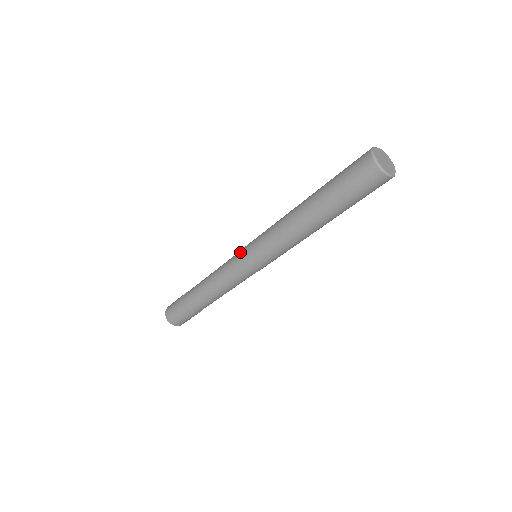
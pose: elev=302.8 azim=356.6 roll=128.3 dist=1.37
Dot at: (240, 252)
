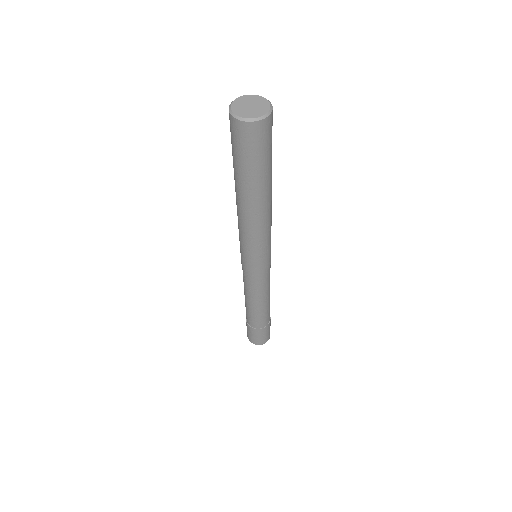
Dot at: occluded
